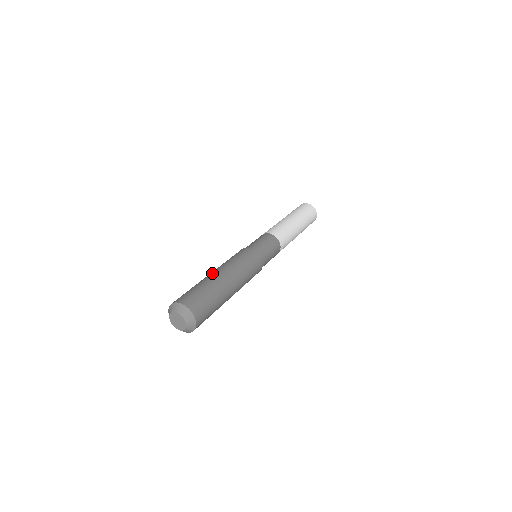
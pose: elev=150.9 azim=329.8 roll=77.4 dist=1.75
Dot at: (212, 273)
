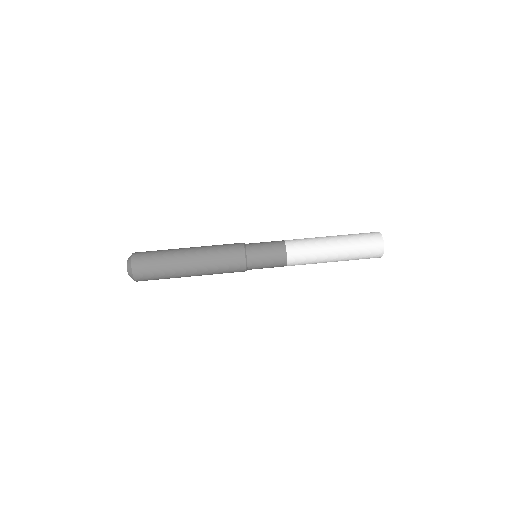
Dot at: occluded
